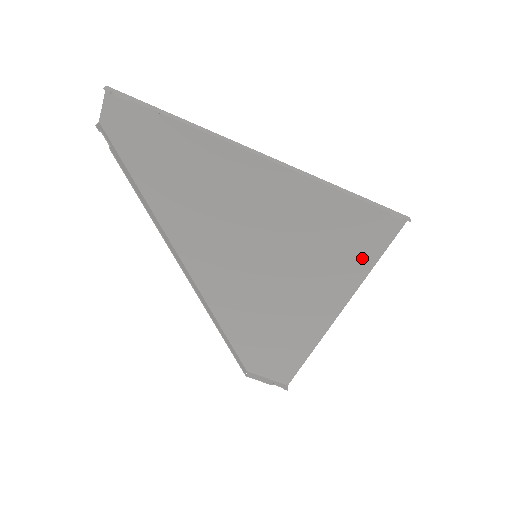
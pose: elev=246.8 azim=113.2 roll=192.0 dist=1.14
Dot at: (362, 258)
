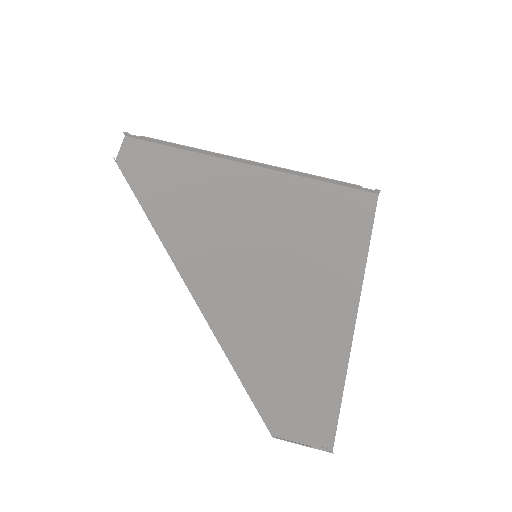
Dot at: (355, 239)
